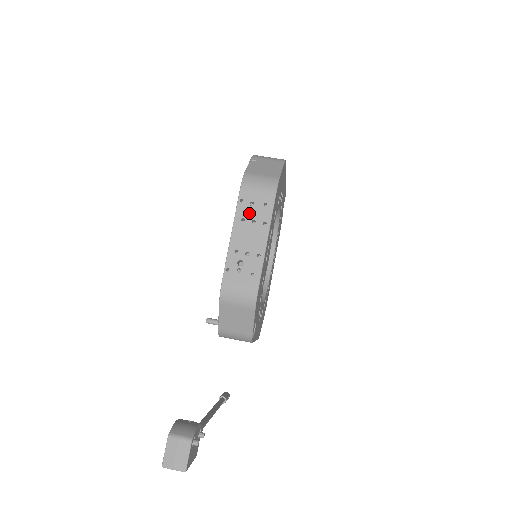
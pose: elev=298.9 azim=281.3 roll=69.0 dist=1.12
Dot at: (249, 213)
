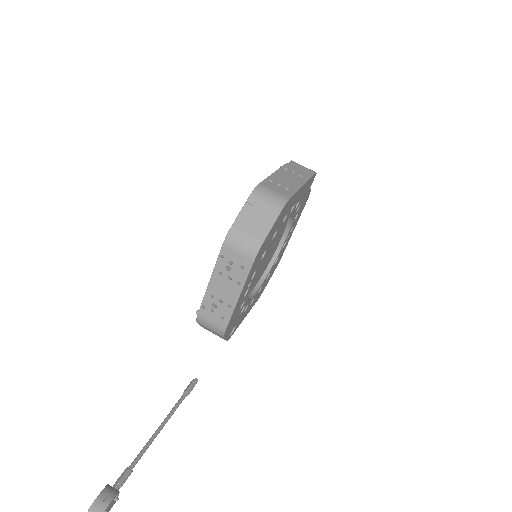
Dot at: occluded
